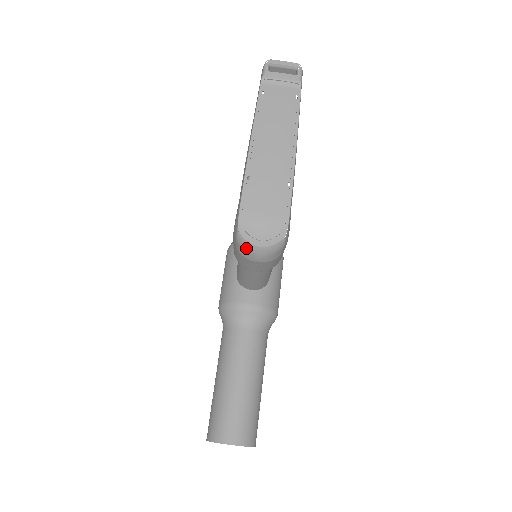
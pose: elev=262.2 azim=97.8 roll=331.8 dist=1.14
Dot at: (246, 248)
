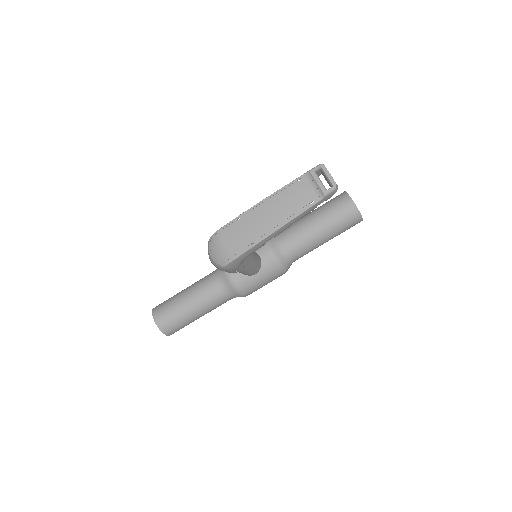
Dot at: (208, 250)
